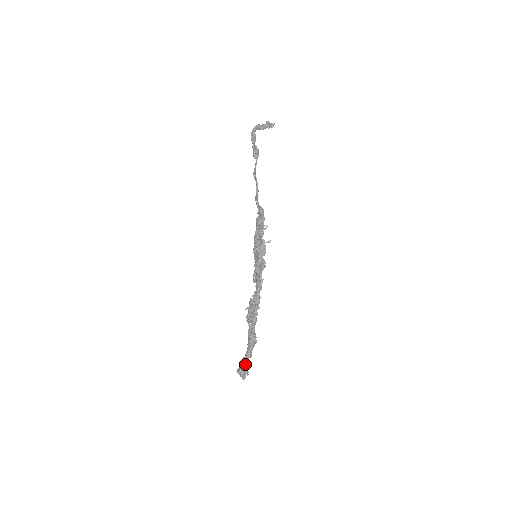
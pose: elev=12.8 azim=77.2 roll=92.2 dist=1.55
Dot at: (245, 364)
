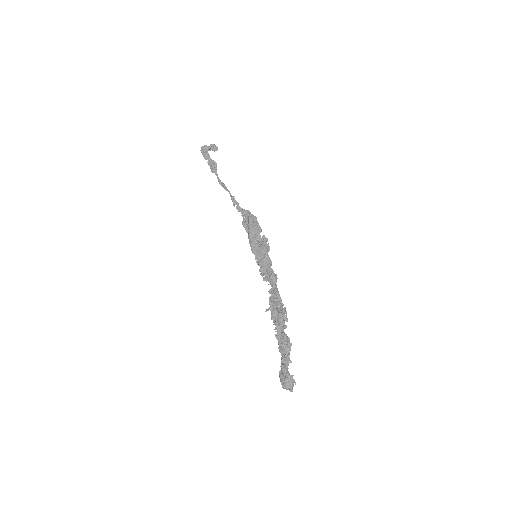
Dot at: (287, 372)
